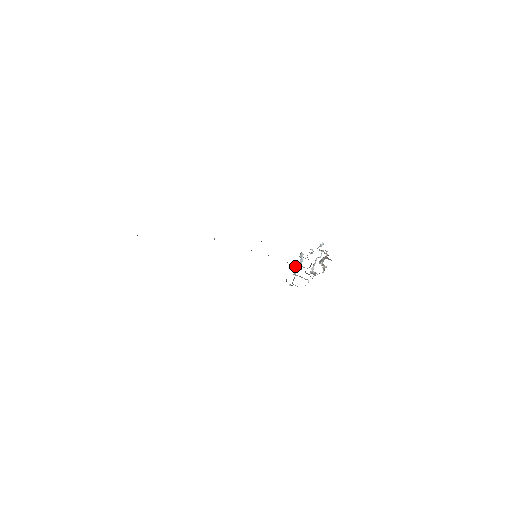
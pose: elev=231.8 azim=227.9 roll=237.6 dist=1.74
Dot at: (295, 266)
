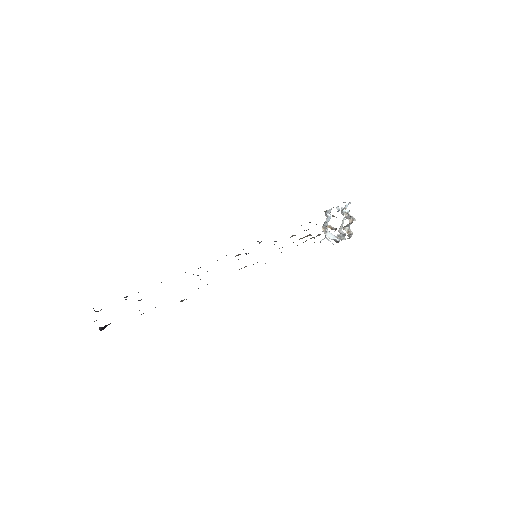
Dot at: occluded
